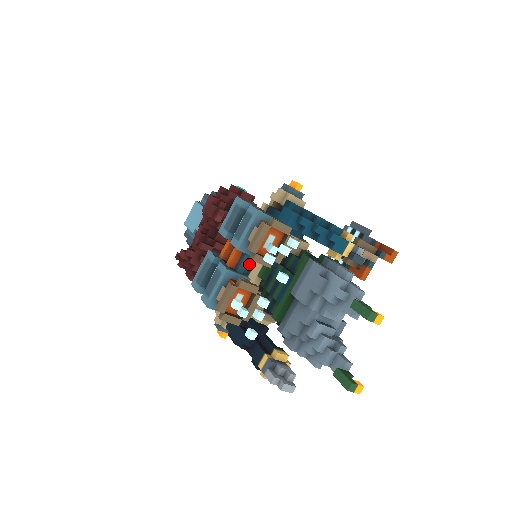
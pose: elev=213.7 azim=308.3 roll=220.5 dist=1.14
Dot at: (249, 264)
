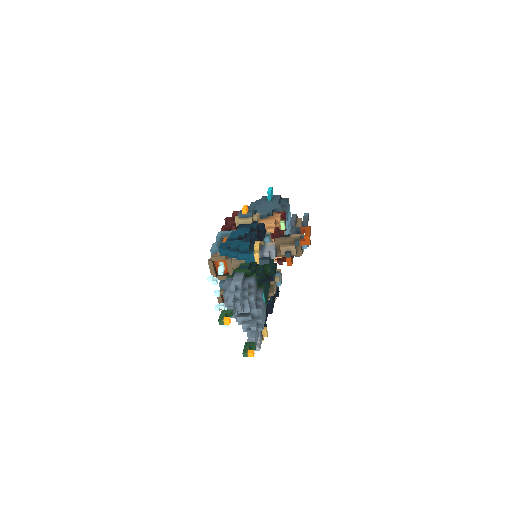
Dot at: occluded
